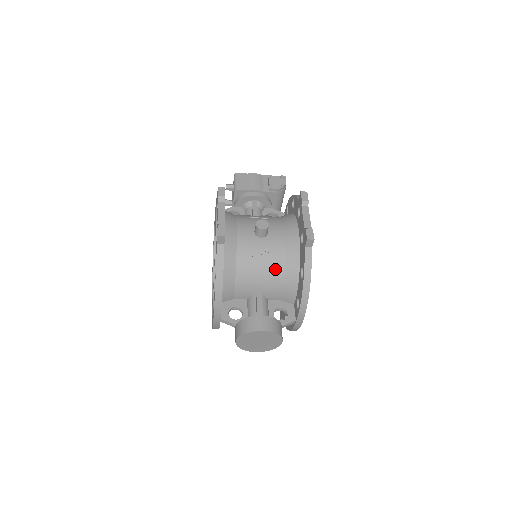
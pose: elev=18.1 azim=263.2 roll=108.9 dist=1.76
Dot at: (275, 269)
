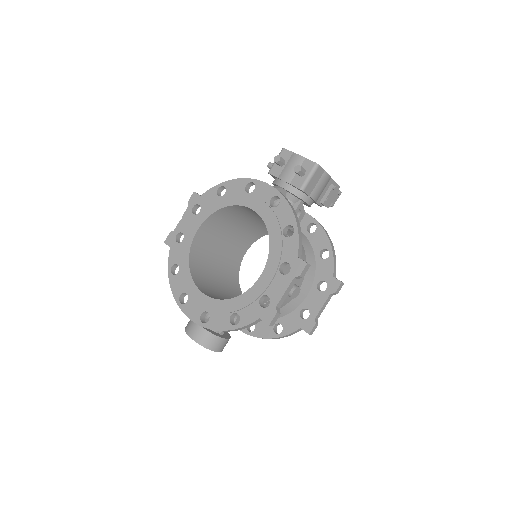
Dot at: occluded
